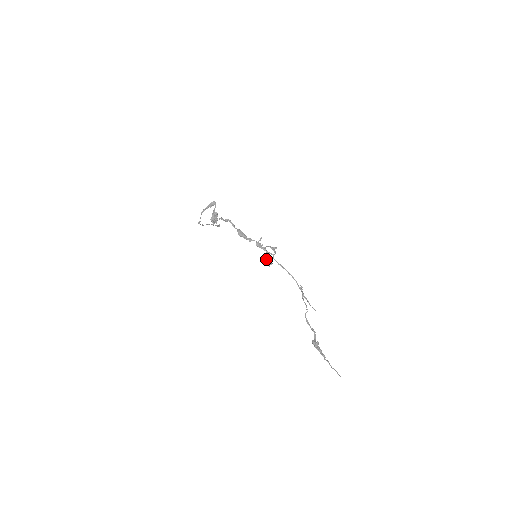
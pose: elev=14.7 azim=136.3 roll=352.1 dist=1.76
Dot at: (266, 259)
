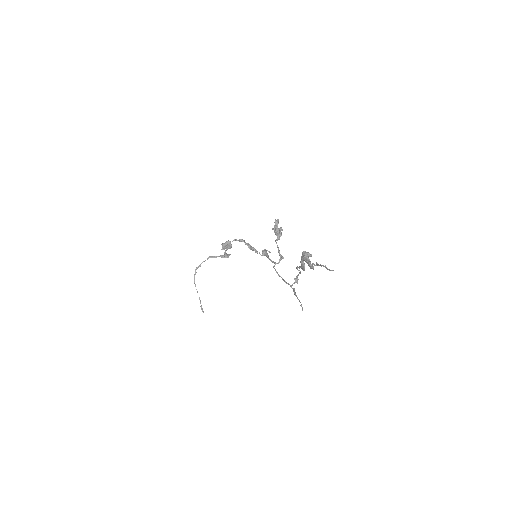
Dot at: occluded
